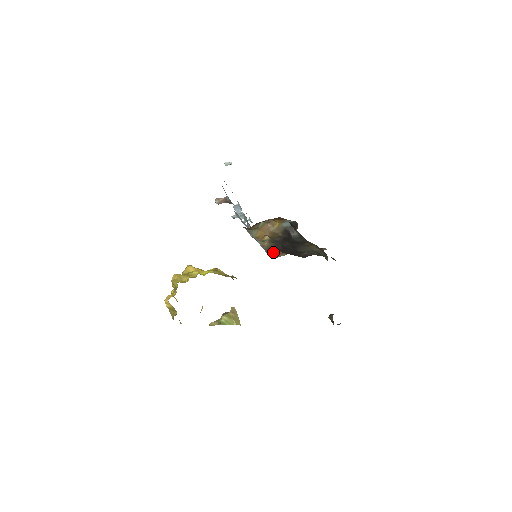
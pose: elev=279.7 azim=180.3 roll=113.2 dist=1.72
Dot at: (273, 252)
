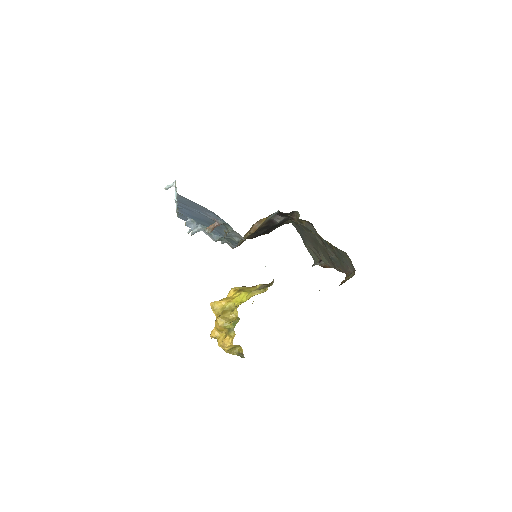
Dot at: occluded
